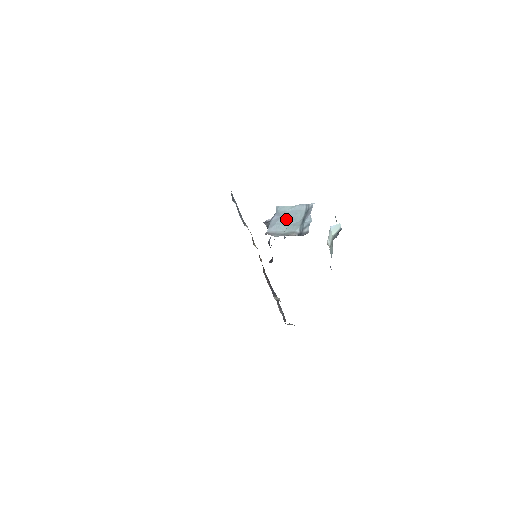
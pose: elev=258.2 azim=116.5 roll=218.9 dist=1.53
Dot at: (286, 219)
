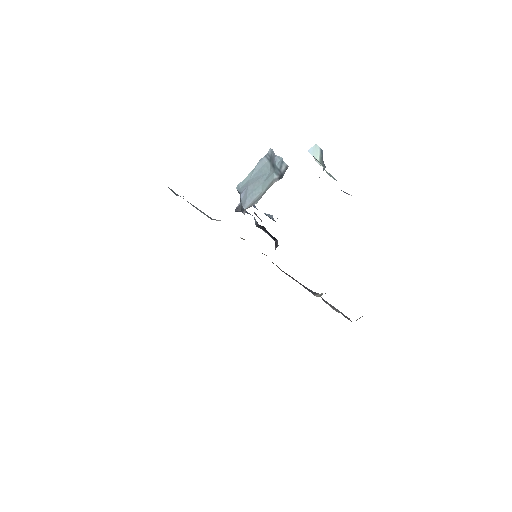
Dot at: (254, 183)
